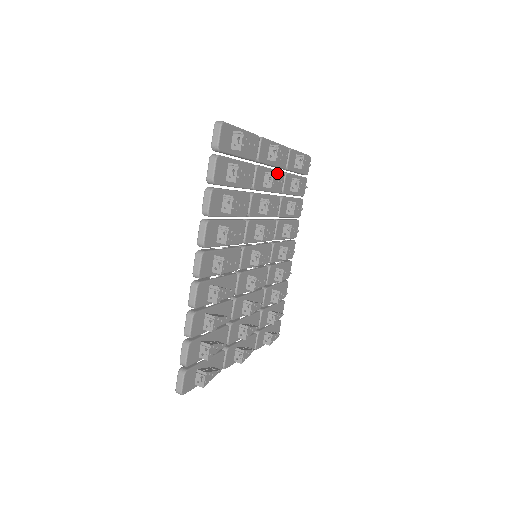
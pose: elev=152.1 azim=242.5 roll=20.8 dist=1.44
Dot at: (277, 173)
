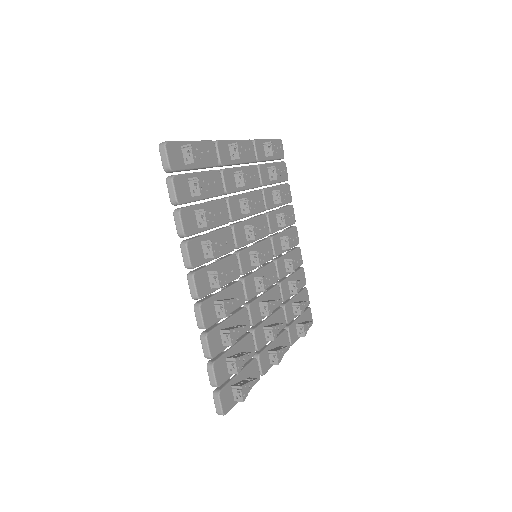
Dot at: (248, 169)
